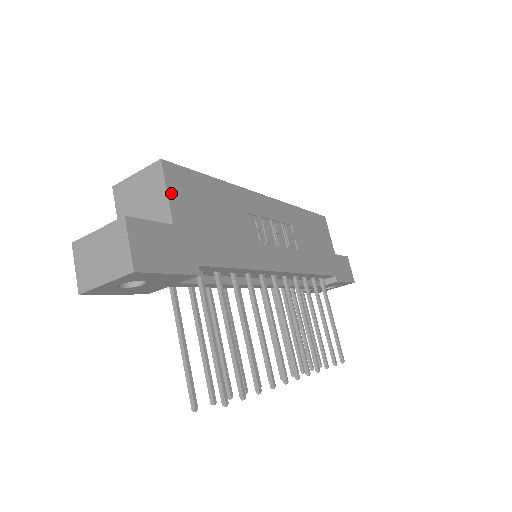
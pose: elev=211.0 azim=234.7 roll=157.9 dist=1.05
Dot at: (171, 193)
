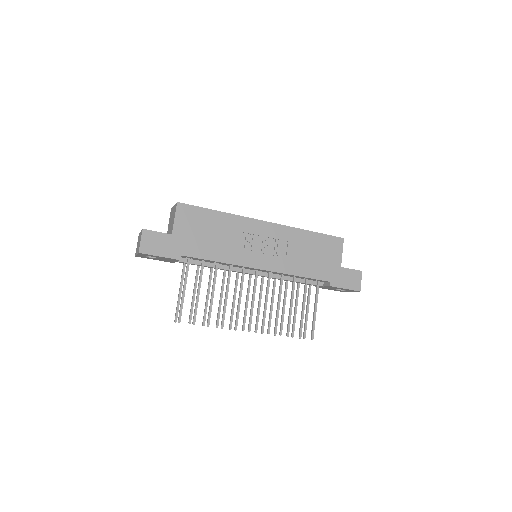
Dot at: (177, 219)
